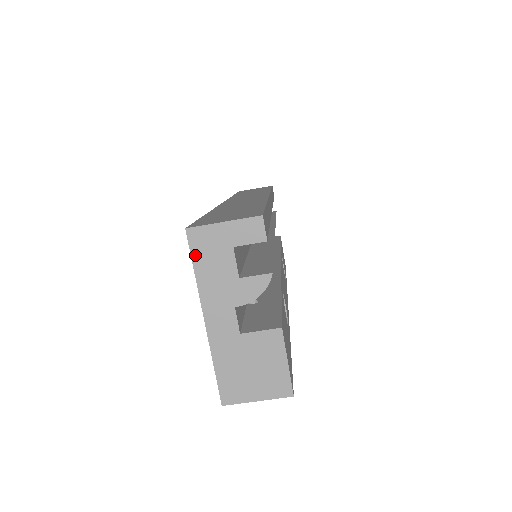
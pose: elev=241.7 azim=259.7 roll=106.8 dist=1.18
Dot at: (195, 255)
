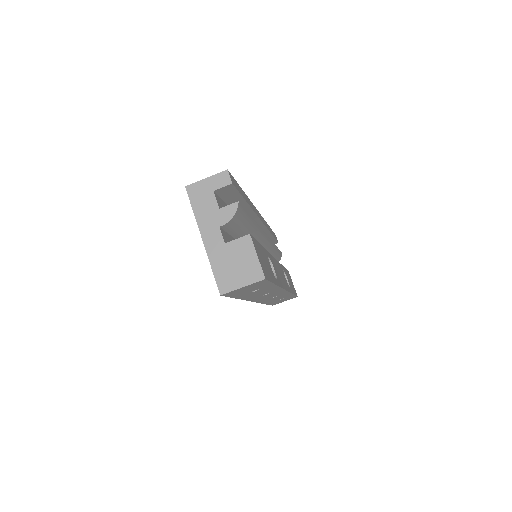
Dot at: (192, 201)
